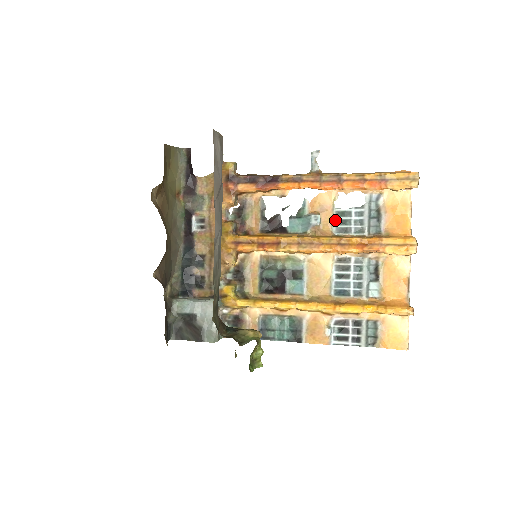
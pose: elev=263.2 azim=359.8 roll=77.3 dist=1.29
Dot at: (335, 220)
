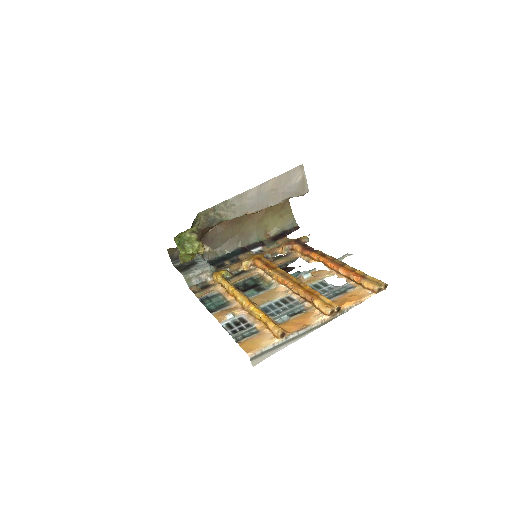
Dot at: (315, 283)
